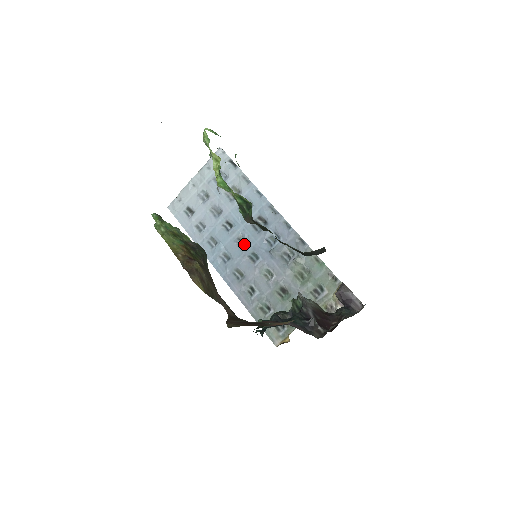
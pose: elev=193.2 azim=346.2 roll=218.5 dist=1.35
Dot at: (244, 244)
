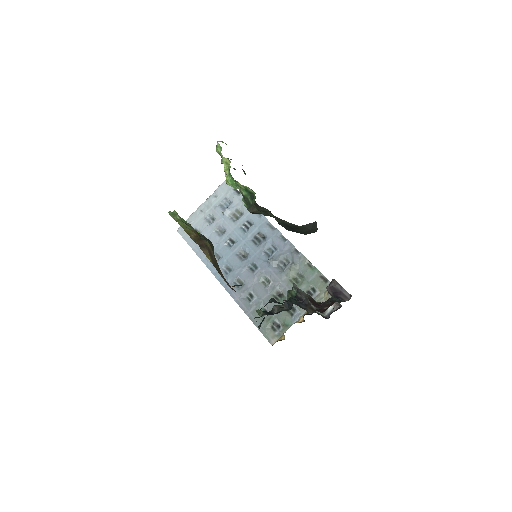
Dot at: (244, 257)
